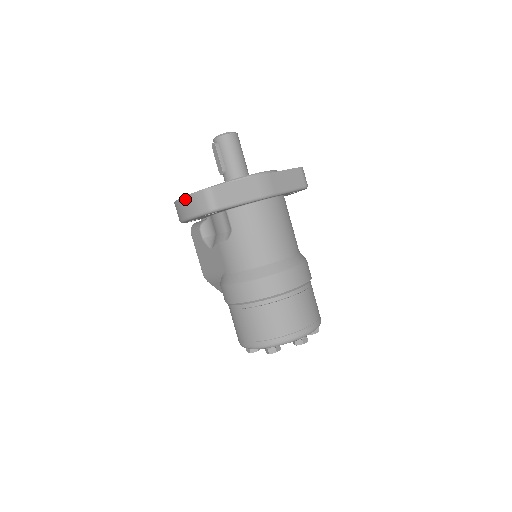
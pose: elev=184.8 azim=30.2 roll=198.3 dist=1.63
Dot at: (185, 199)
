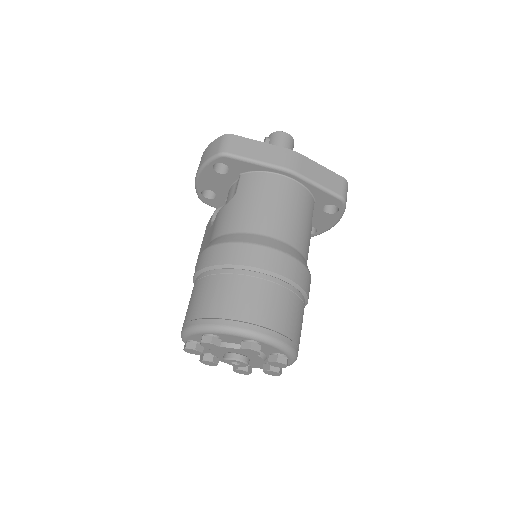
Dot at: (206, 150)
